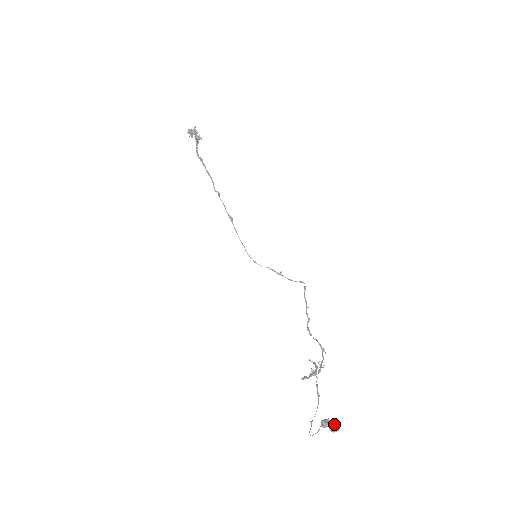
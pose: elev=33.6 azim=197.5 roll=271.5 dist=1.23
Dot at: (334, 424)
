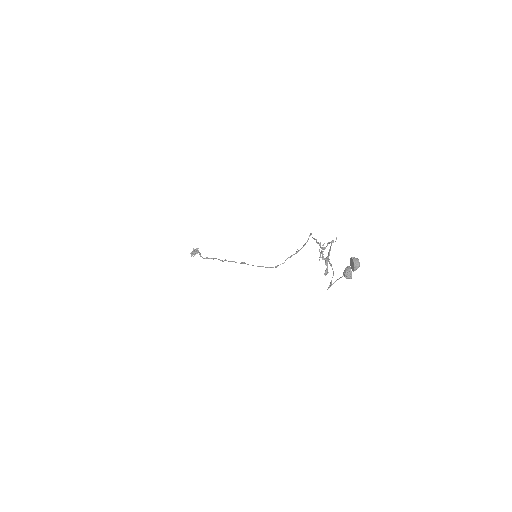
Dot at: (351, 263)
